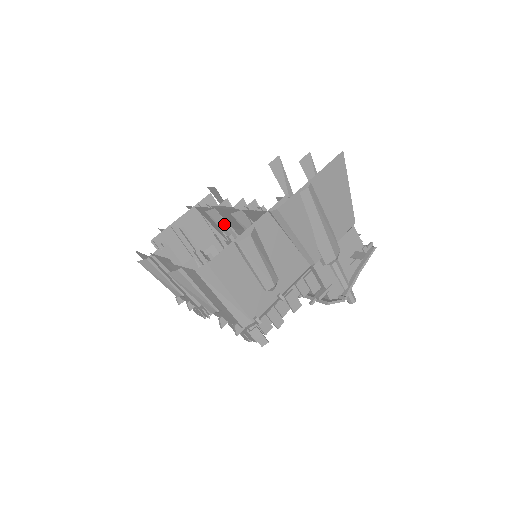
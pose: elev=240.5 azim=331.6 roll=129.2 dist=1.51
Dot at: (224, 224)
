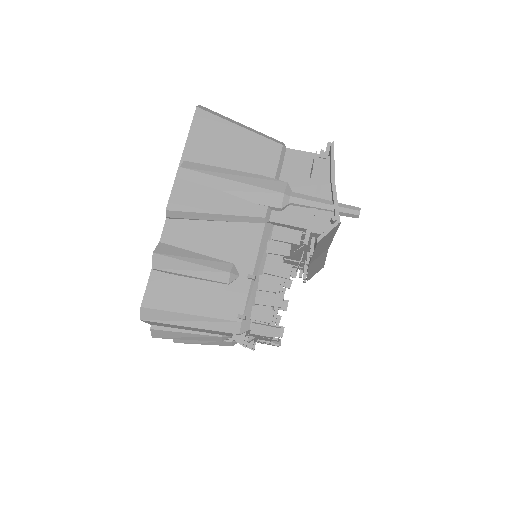
Dot at: occluded
